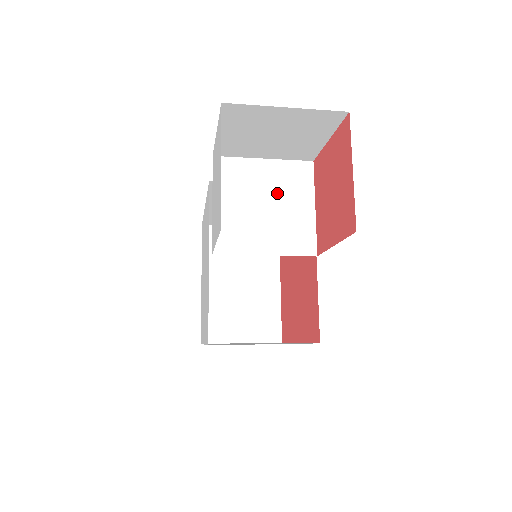
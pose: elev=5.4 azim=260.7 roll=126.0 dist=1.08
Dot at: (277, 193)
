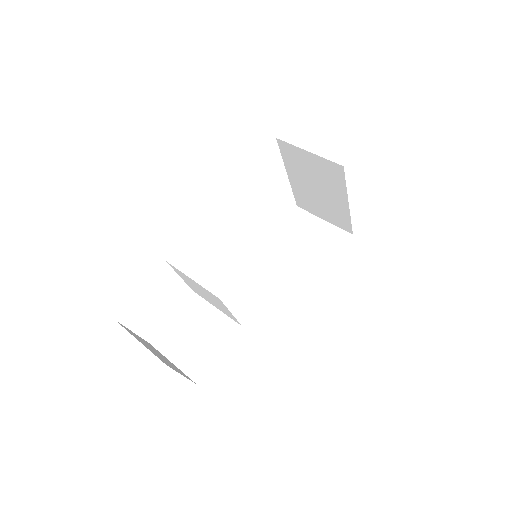
Dot at: (208, 295)
